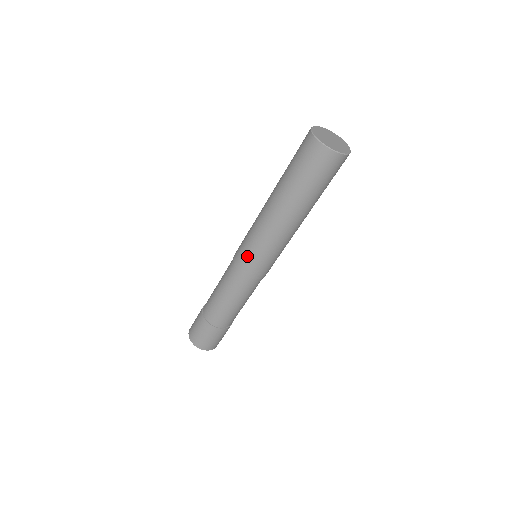
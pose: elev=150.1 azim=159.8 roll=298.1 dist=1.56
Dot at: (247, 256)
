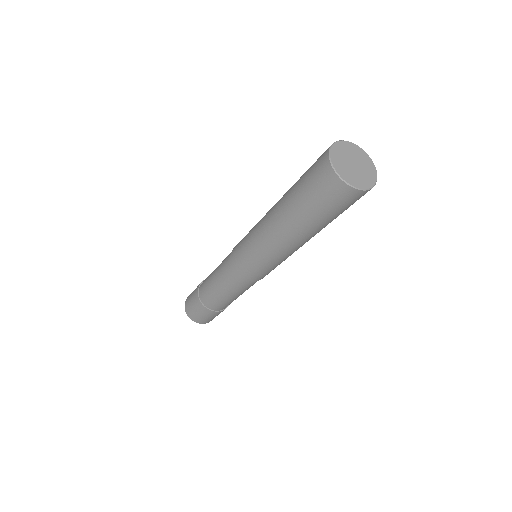
Dot at: (252, 269)
